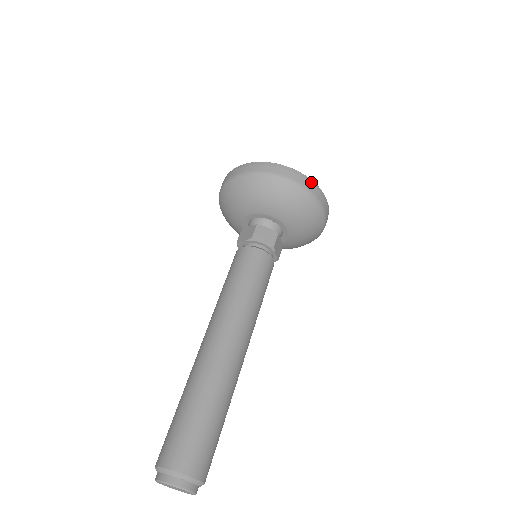
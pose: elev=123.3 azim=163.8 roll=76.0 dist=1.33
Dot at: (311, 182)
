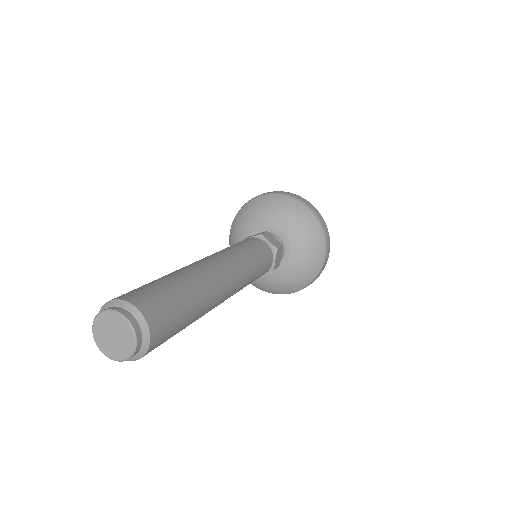
Dot at: occluded
